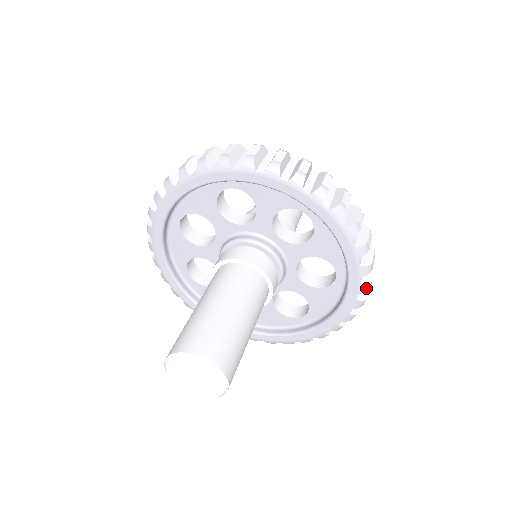
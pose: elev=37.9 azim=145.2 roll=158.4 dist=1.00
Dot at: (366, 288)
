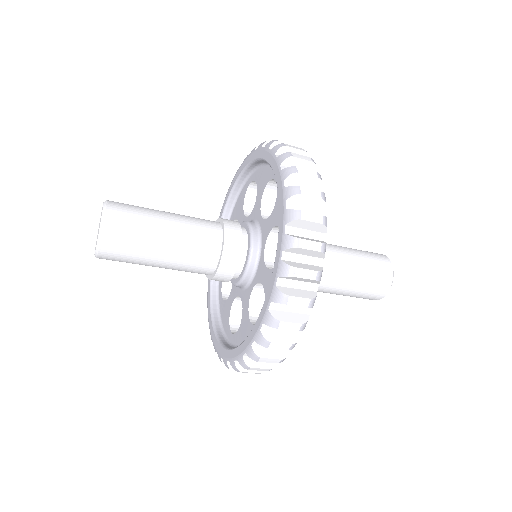
Dot at: (290, 242)
